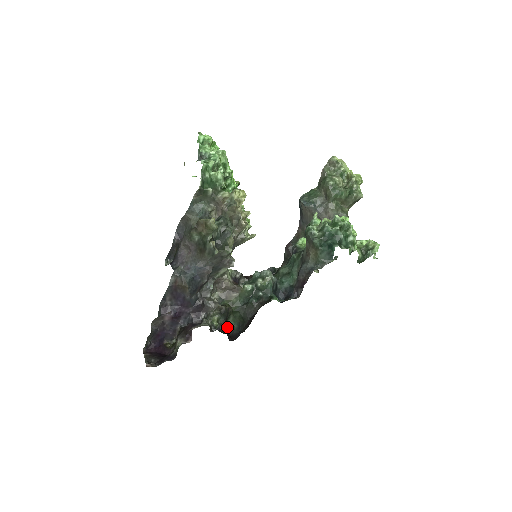
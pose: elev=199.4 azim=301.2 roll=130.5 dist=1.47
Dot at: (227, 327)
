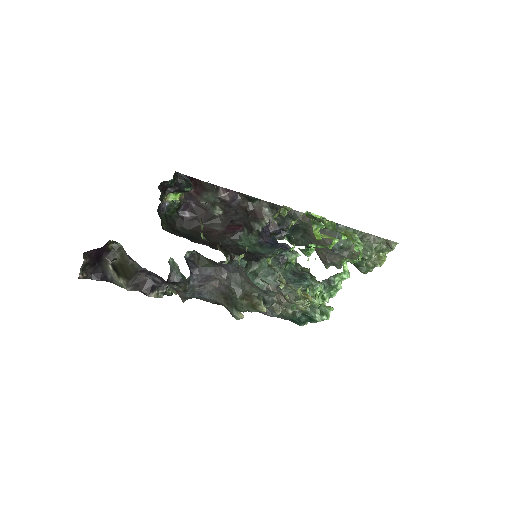
Dot at: occluded
